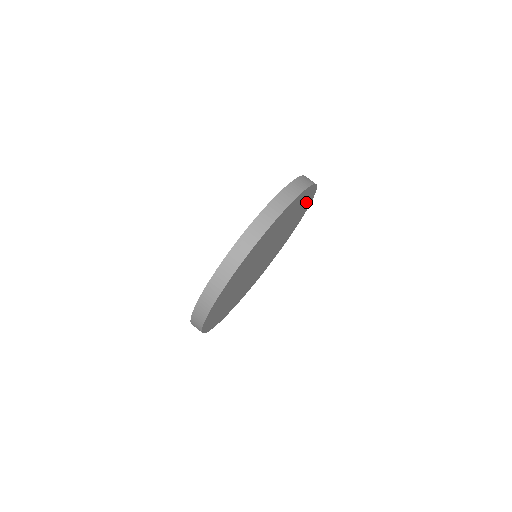
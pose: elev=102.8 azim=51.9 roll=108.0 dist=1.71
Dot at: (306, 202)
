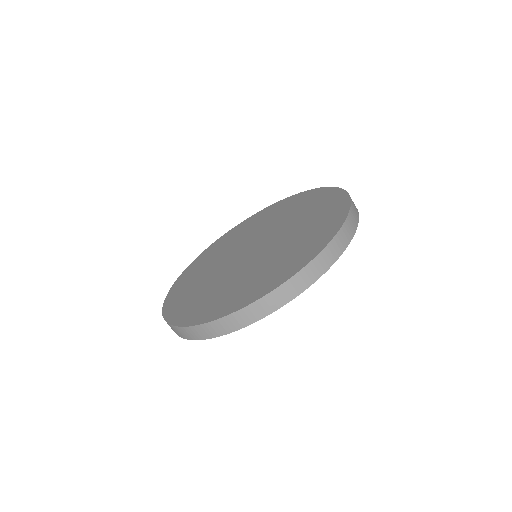
Dot at: occluded
